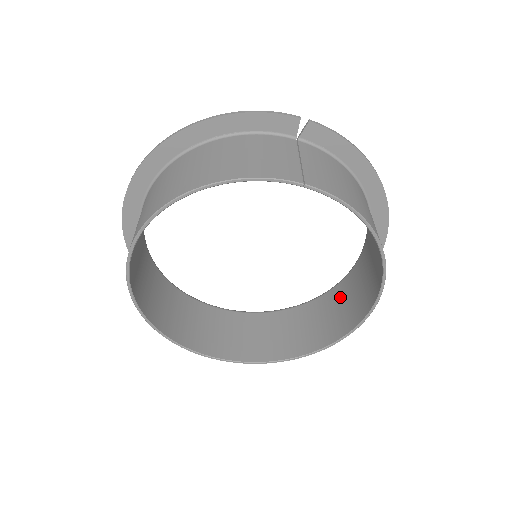
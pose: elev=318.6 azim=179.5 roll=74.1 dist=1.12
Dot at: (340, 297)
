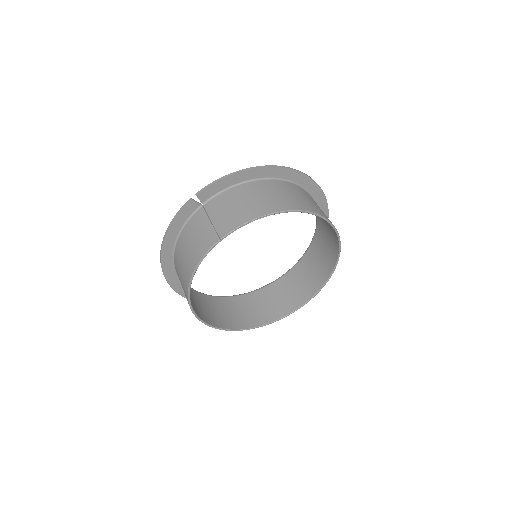
Dot at: (321, 219)
